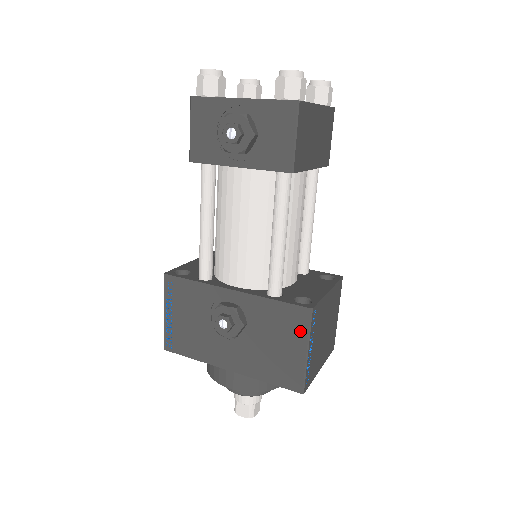
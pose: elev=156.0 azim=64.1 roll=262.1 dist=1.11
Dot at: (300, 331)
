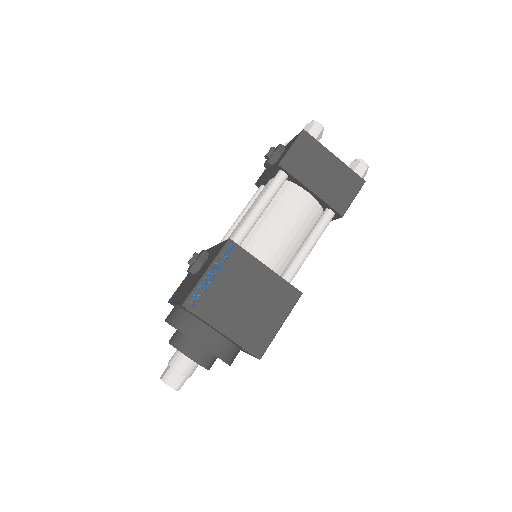
Dot at: occluded
